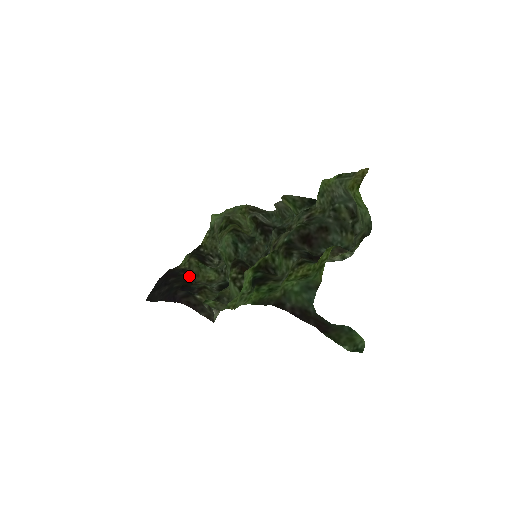
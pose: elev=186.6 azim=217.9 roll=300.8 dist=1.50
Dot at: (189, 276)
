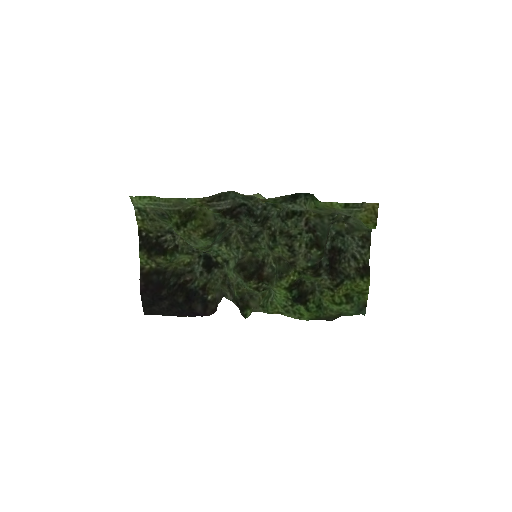
Dot at: (166, 273)
